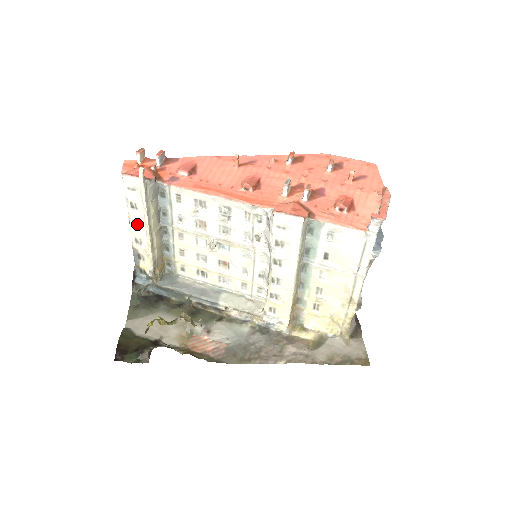
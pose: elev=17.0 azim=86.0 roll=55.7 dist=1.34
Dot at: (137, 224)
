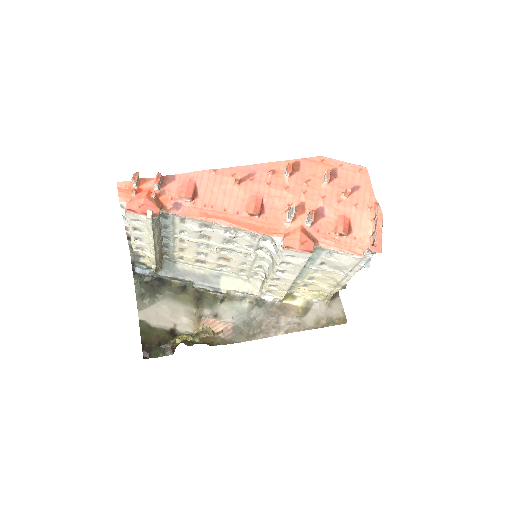
Dot at: (139, 239)
